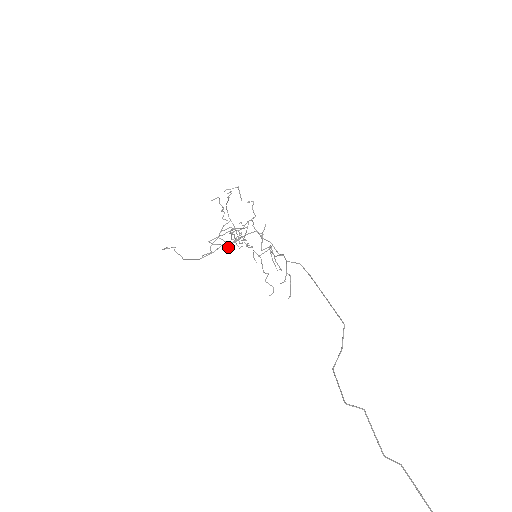
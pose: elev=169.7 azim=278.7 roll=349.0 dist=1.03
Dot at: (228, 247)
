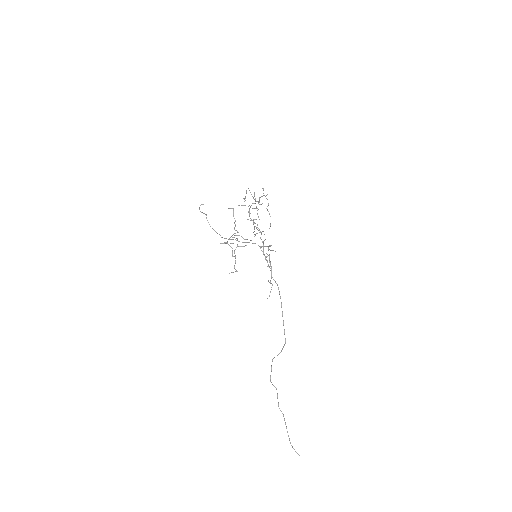
Dot at: (234, 256)
